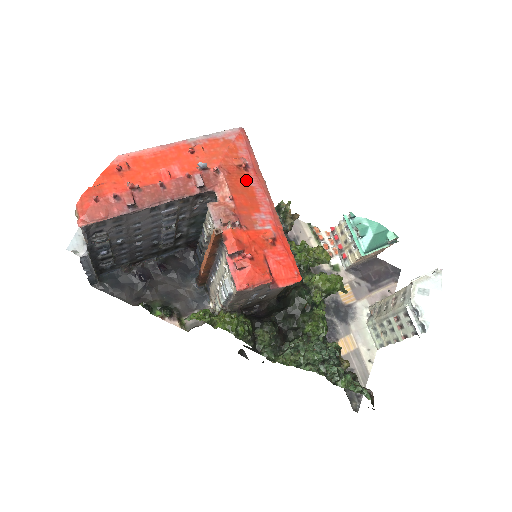
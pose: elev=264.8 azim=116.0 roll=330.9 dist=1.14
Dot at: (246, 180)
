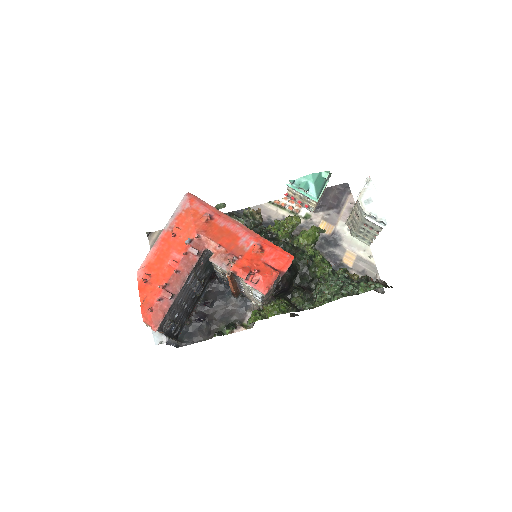
Dot at: (217, 226)
